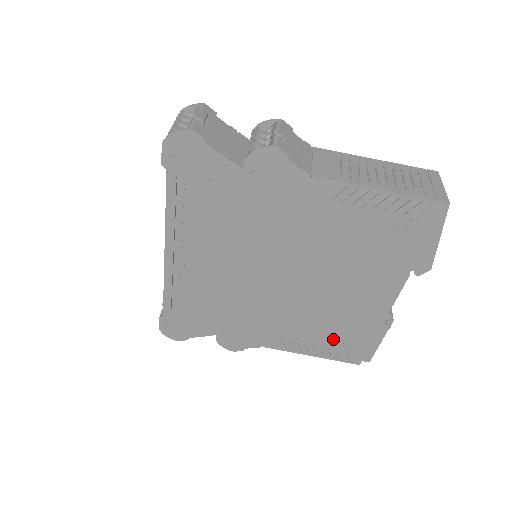
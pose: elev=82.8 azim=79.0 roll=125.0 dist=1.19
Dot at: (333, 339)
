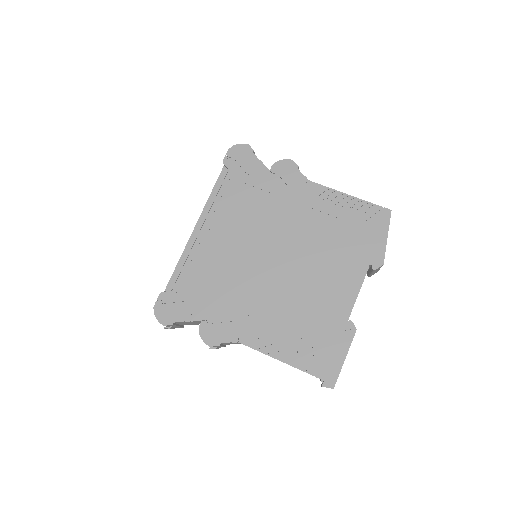
Dot at: (304, 338)
